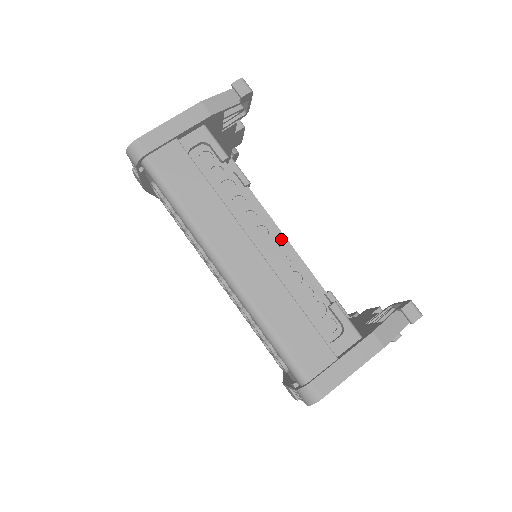
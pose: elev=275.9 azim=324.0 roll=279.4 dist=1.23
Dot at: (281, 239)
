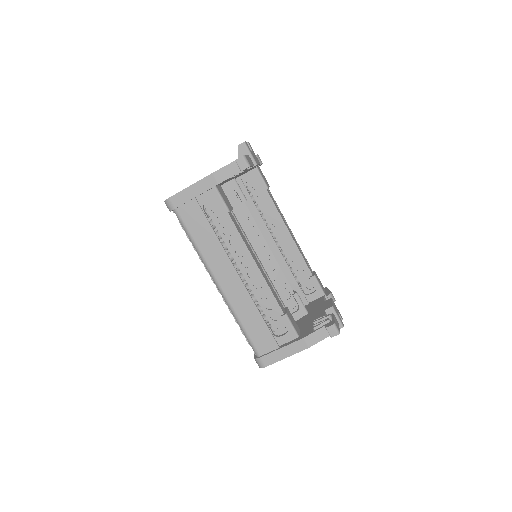
Dot at: (258, 269)
